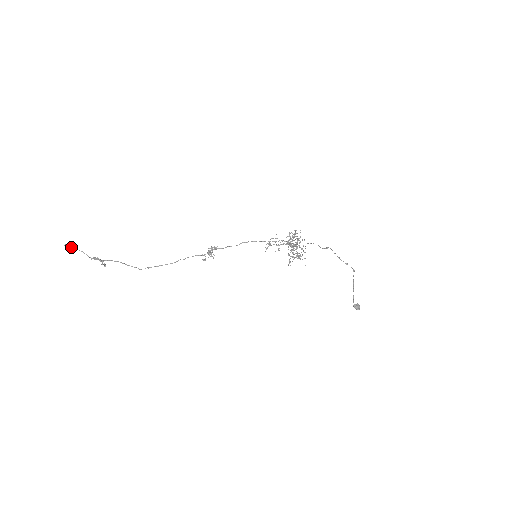
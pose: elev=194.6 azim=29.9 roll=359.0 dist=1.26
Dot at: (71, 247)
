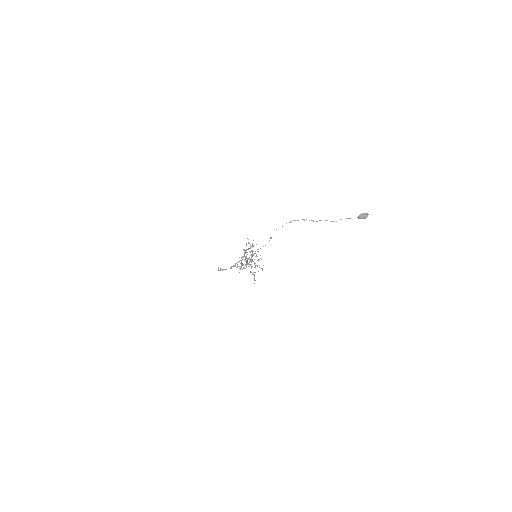
Dot at: (220, 270)
